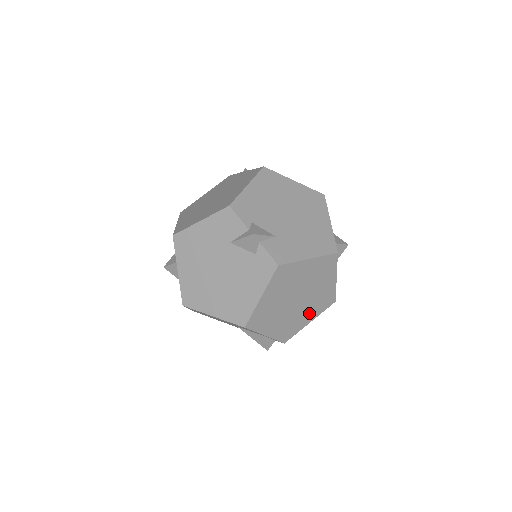
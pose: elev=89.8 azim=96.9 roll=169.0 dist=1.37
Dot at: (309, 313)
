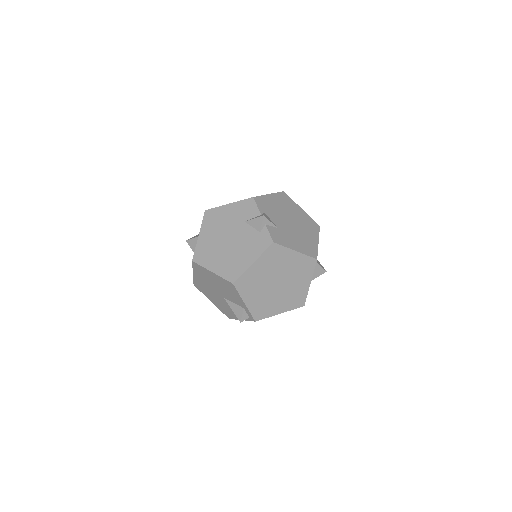
Dot at: (282, 303)
